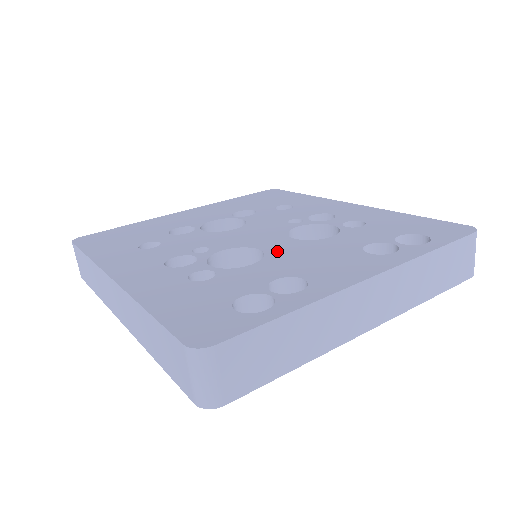
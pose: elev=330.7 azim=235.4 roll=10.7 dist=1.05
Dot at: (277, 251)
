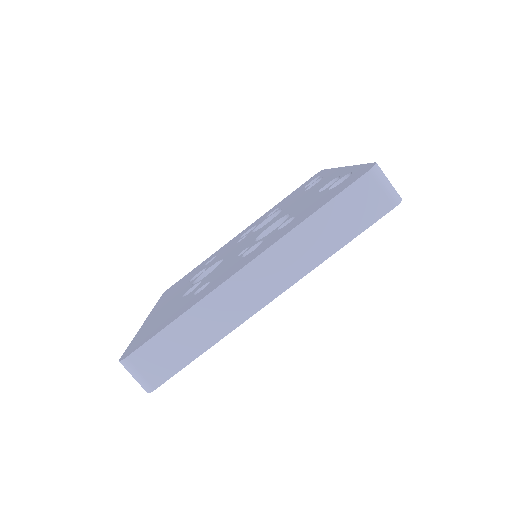
Dot at: (281, 216)
